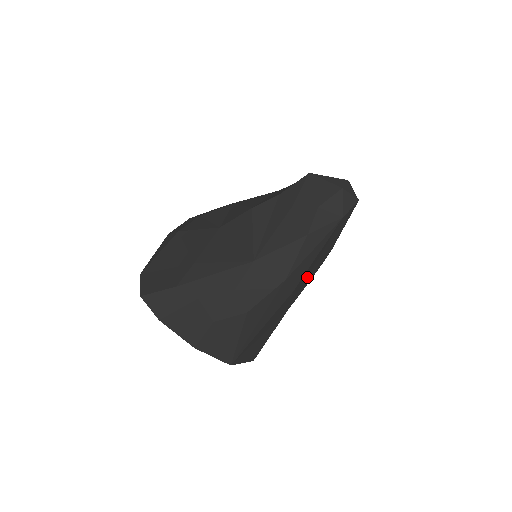
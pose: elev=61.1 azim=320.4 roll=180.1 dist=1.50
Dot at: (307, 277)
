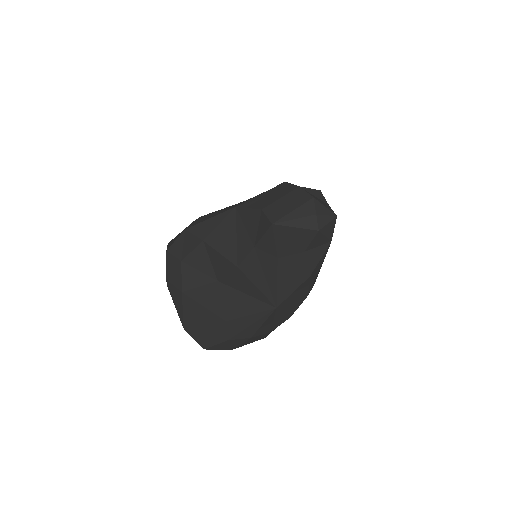
Dot at: occluded
